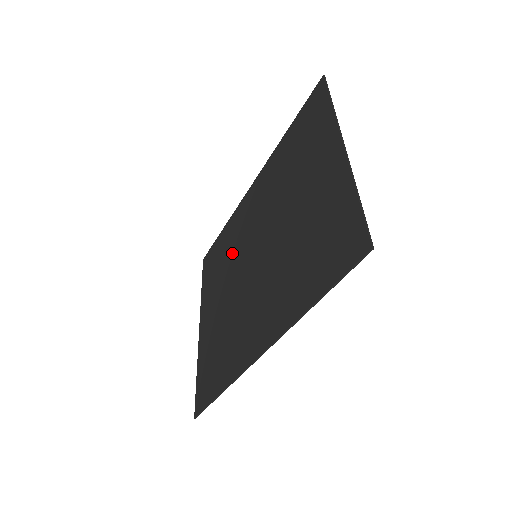
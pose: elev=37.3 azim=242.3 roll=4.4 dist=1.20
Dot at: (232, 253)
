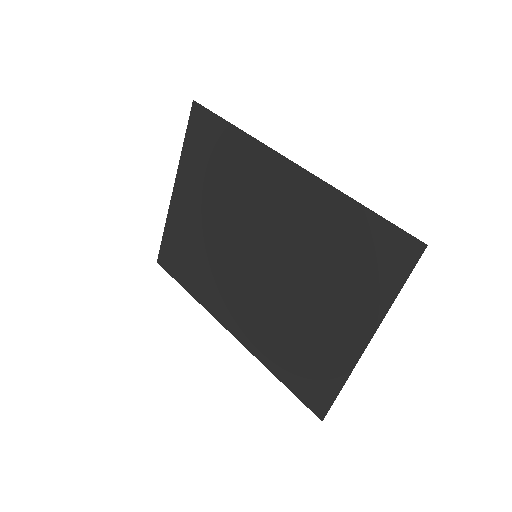
Dot at: (234, 194)
